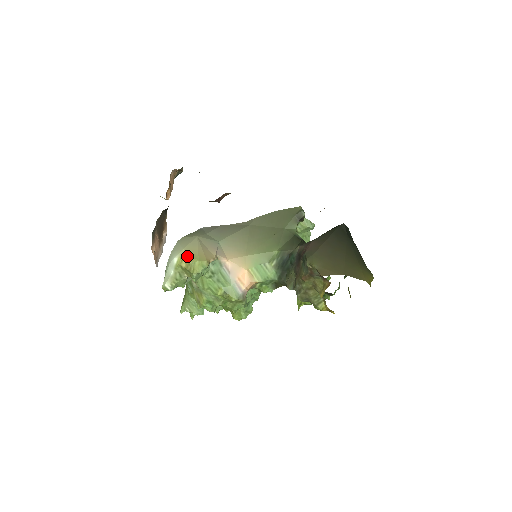
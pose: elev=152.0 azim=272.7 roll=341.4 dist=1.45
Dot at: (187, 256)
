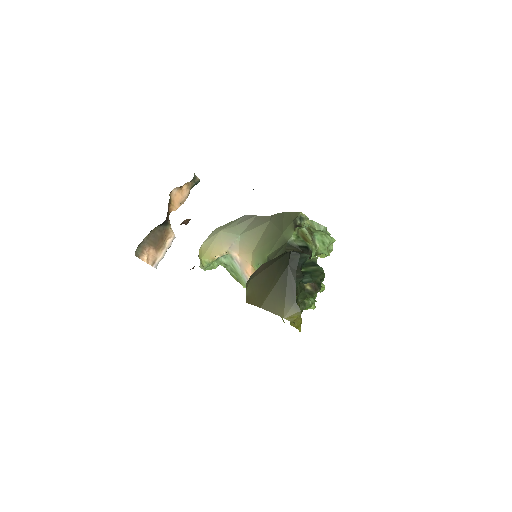
Dot at: (200, 251)
